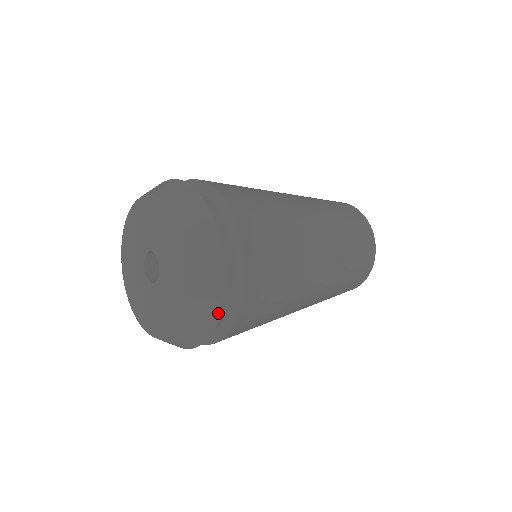
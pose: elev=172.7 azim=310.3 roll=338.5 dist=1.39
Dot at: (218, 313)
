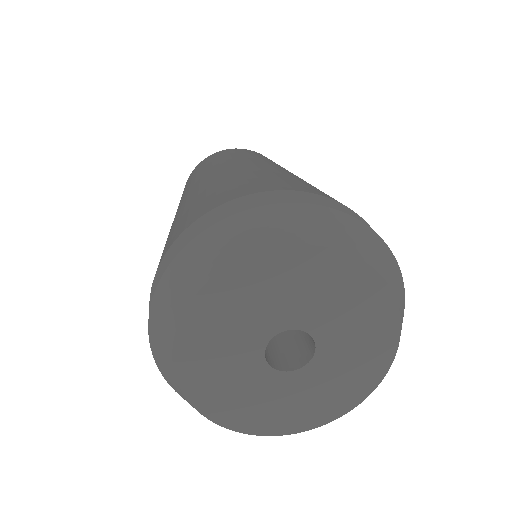
Dot at: occluded
